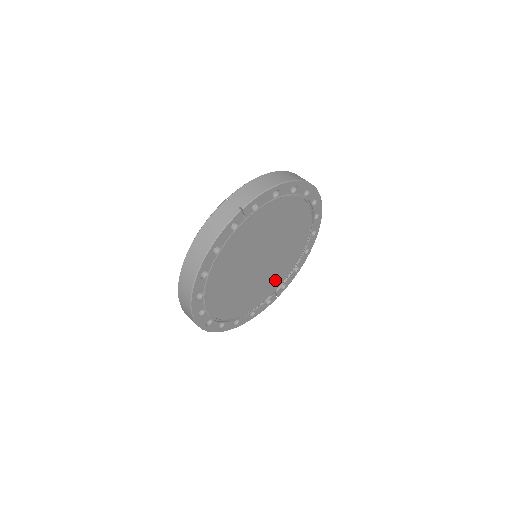
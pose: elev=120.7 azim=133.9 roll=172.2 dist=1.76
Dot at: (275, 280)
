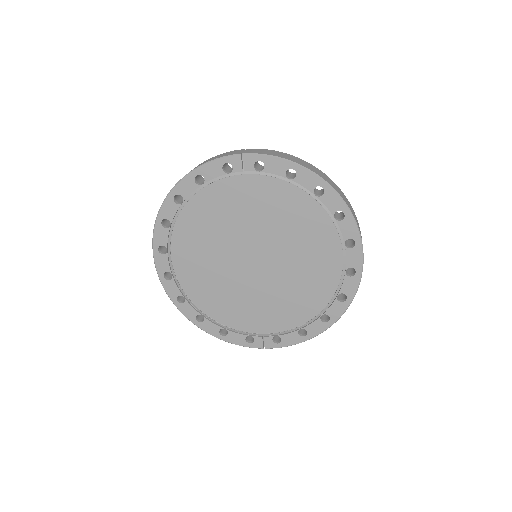
Dot at: (268, 315)
